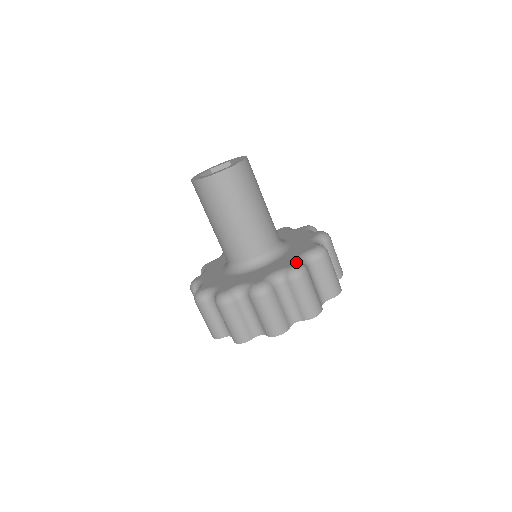
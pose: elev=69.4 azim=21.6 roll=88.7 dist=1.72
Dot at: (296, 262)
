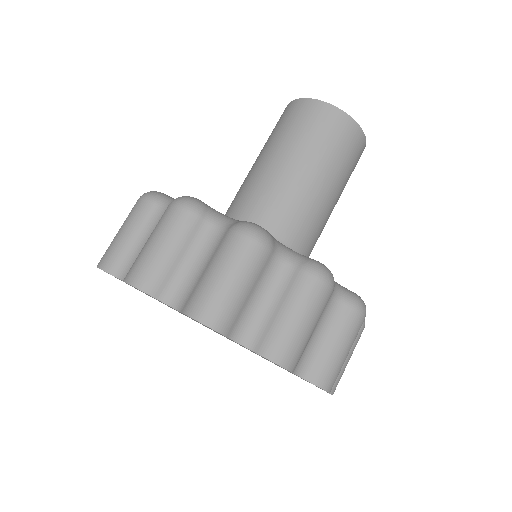
Dot at: occluded
